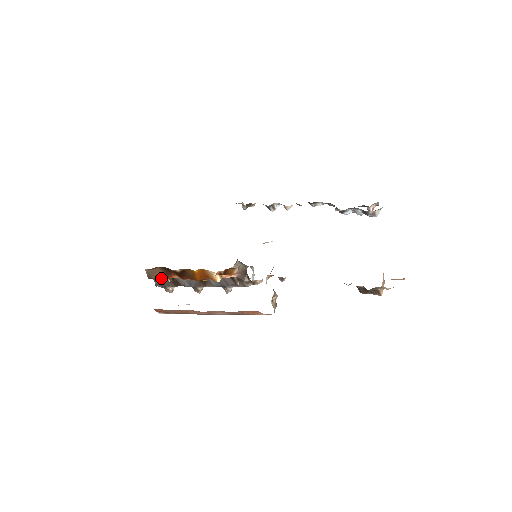
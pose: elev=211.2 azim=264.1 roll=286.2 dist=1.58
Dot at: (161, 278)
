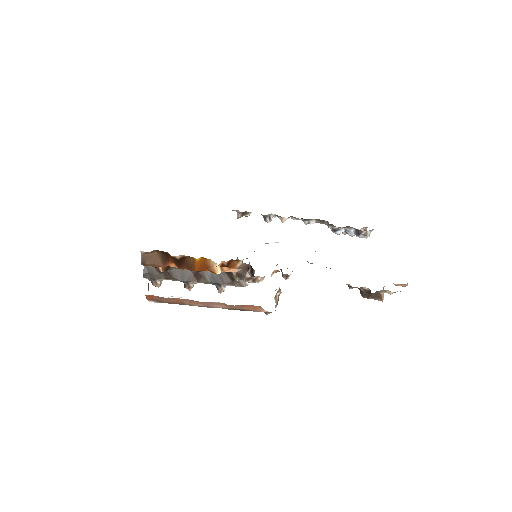
Dot at: (156, 265)
